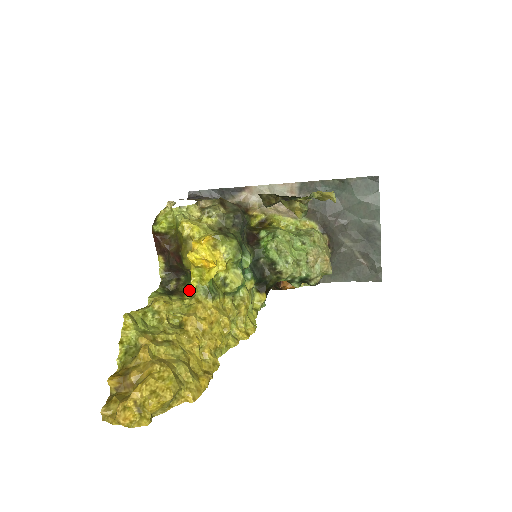
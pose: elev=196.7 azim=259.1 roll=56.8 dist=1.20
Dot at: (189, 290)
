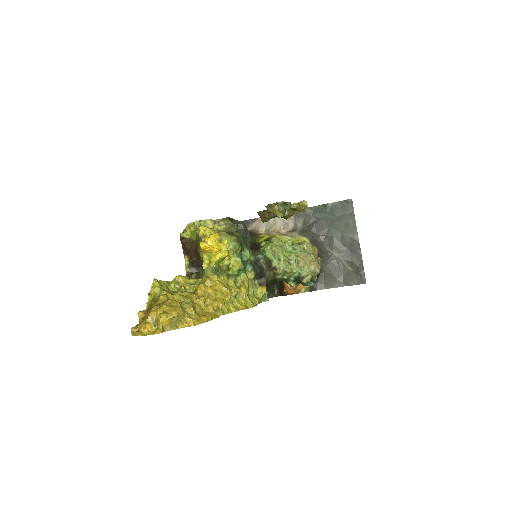
Dot at: (204, 275)
